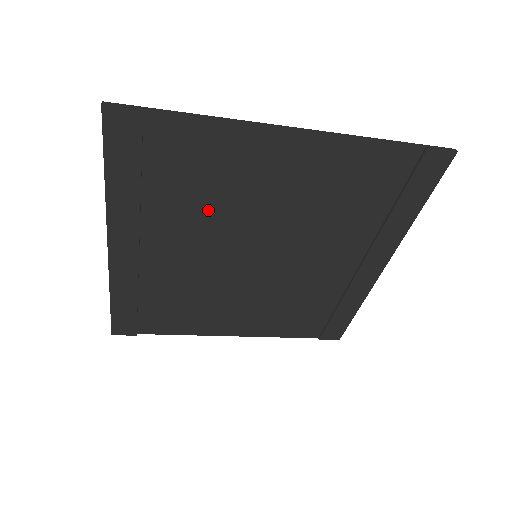
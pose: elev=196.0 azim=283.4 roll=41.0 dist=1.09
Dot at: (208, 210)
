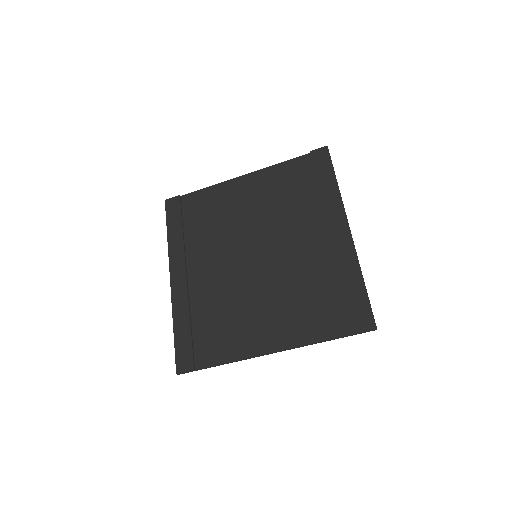
Dot at: (218, 233)
